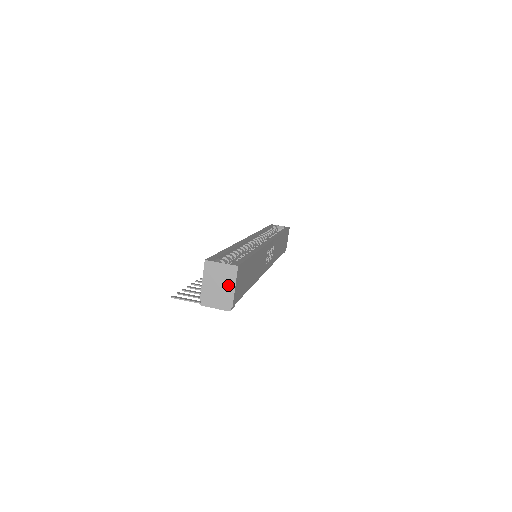
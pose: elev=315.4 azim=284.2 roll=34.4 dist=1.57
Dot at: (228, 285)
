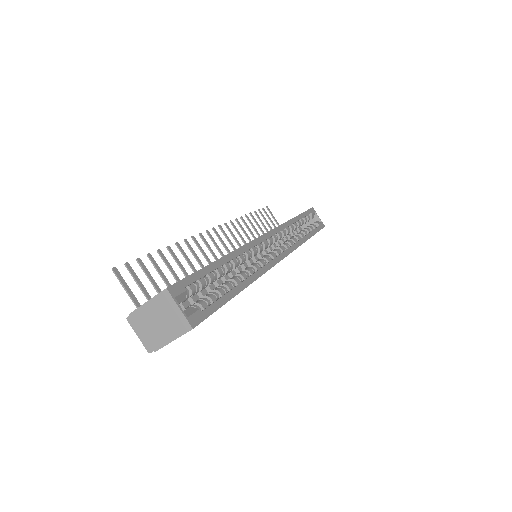
Dot at: (168, 332)
